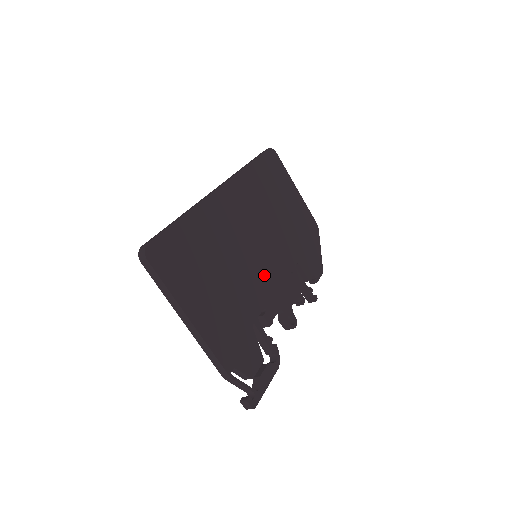
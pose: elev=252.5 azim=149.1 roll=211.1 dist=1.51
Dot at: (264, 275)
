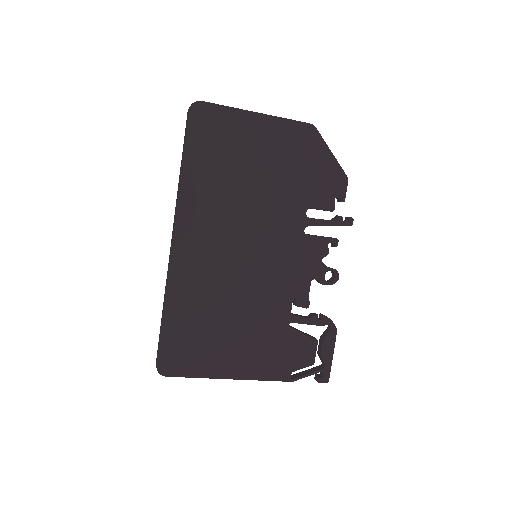
Dot at: (274, 269)
